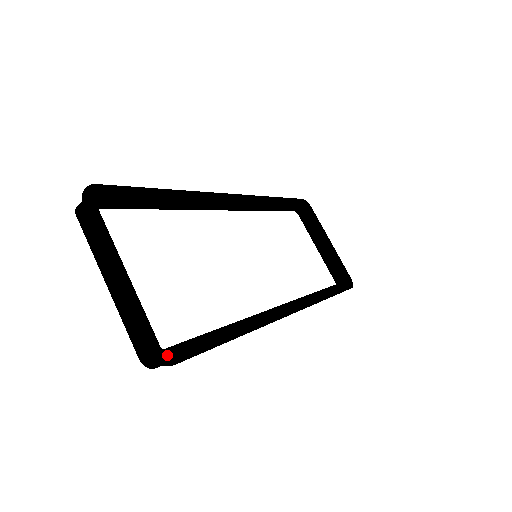
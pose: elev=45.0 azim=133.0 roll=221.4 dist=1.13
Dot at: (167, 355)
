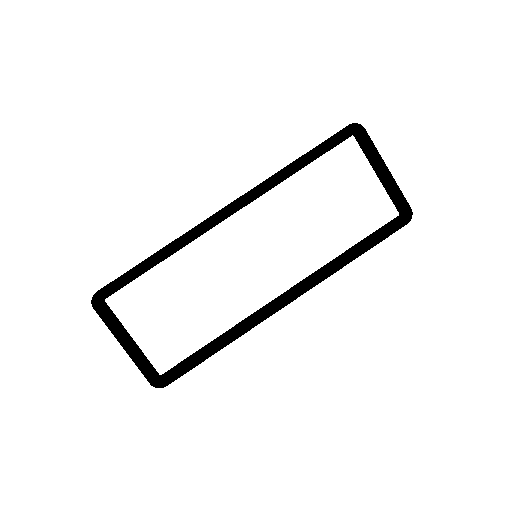
Dot at: (164, 379)
